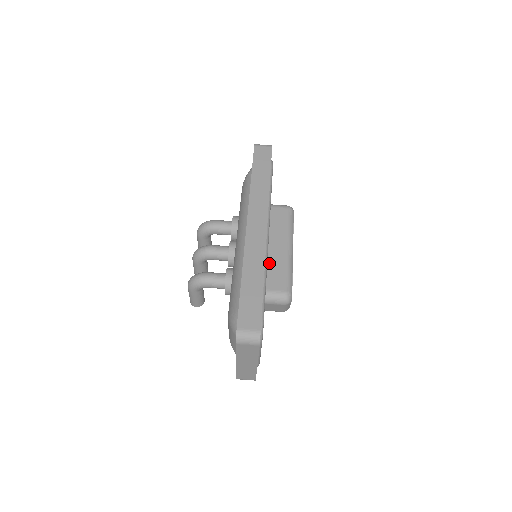
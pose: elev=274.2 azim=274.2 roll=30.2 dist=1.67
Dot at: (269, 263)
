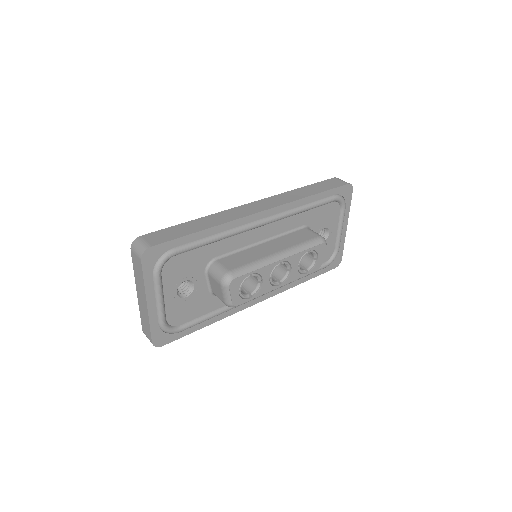
Dot at: (247, 251)
